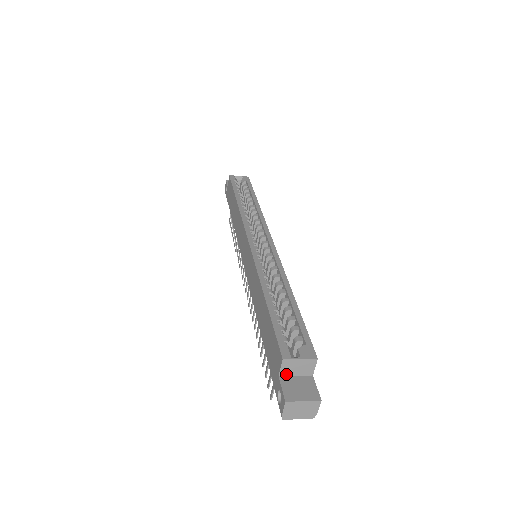
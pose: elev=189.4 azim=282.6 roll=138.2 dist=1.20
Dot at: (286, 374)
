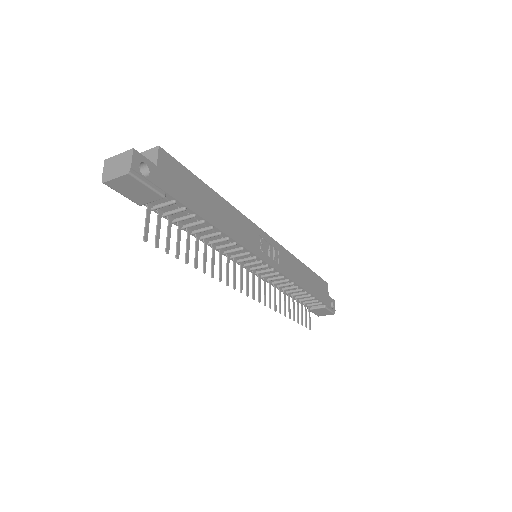
Dot at: occluded
